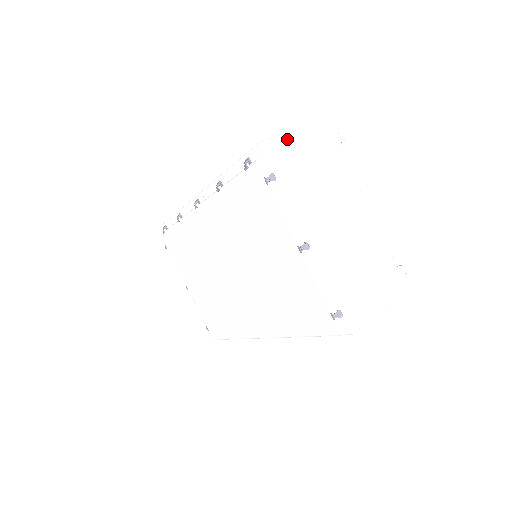
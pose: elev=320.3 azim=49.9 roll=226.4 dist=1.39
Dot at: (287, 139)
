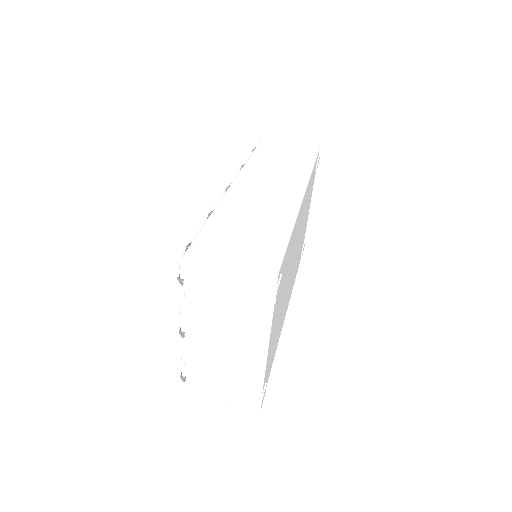
Dot at: (216, 266)
